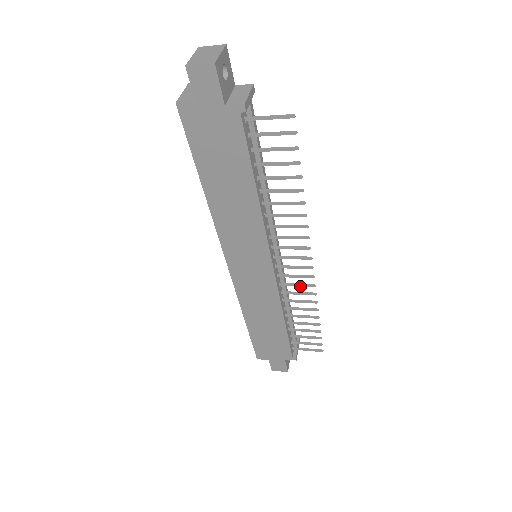
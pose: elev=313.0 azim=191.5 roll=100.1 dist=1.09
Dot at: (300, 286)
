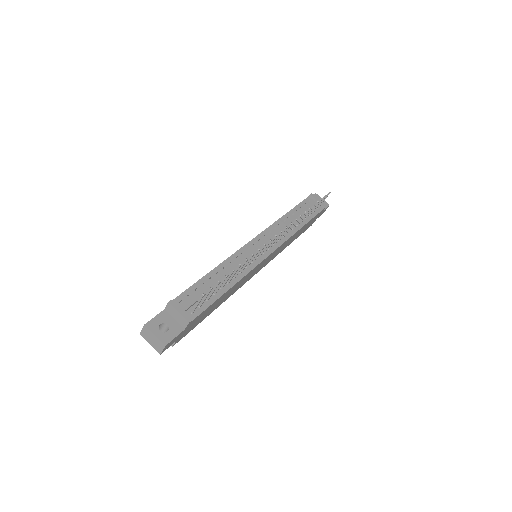
Dot at: occluded
